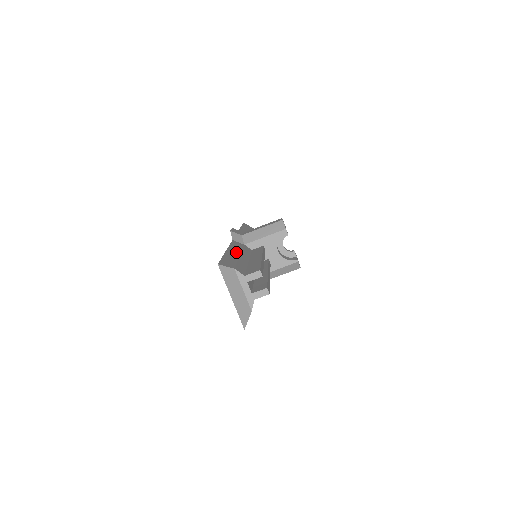
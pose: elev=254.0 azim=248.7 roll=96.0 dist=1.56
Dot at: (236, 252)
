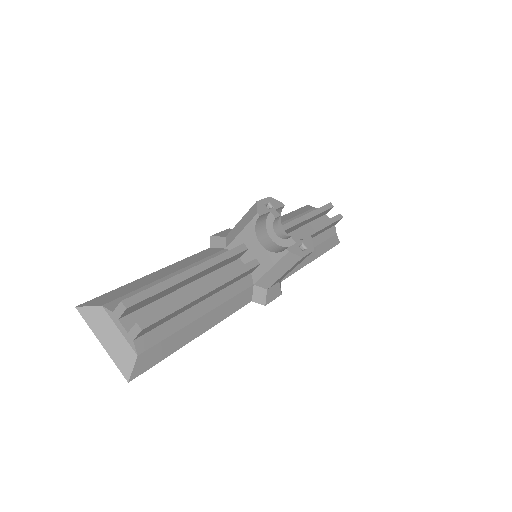
Dot at: (172, 270)
